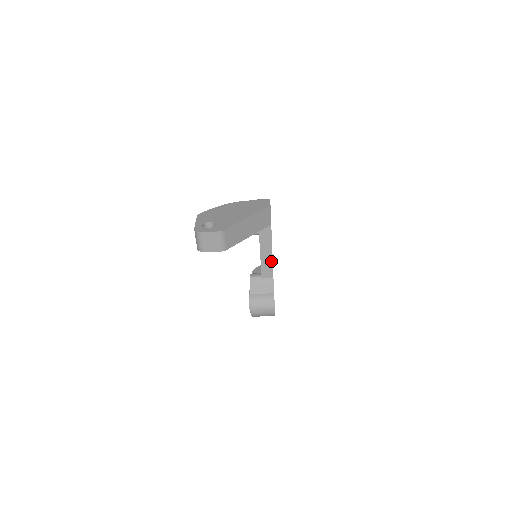
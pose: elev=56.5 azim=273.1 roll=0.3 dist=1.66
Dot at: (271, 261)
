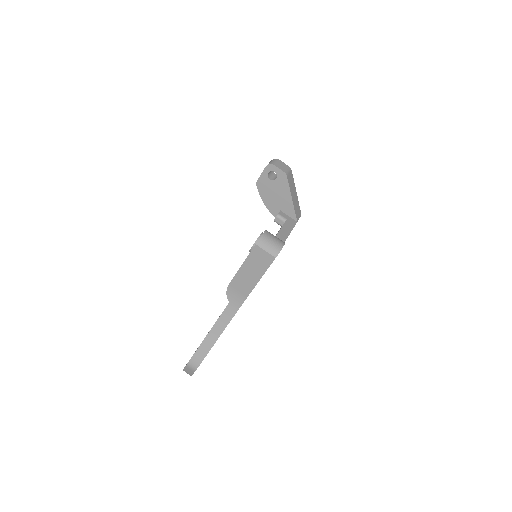
Dot at: (286, 237)
